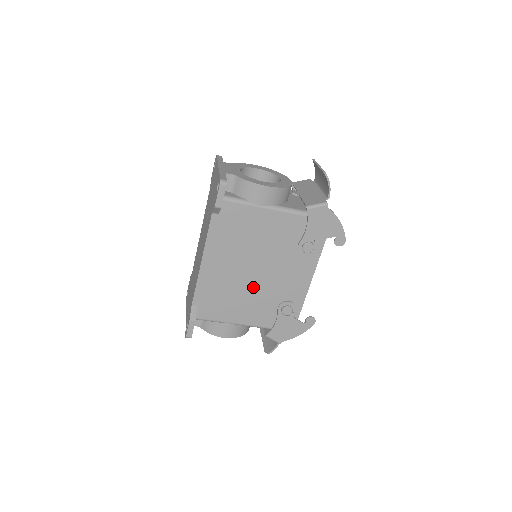
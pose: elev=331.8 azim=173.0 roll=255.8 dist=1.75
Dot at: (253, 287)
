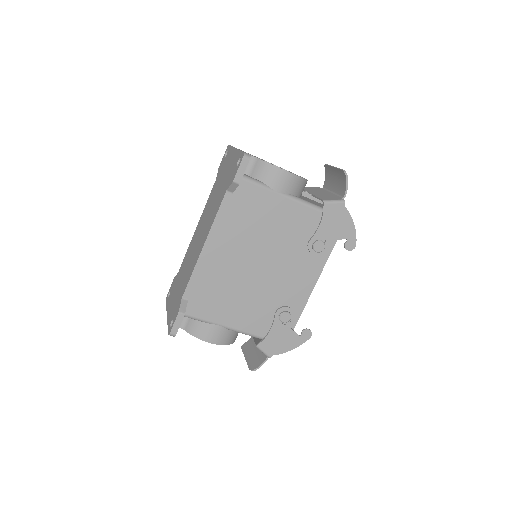
Dot at: (253, 285)
